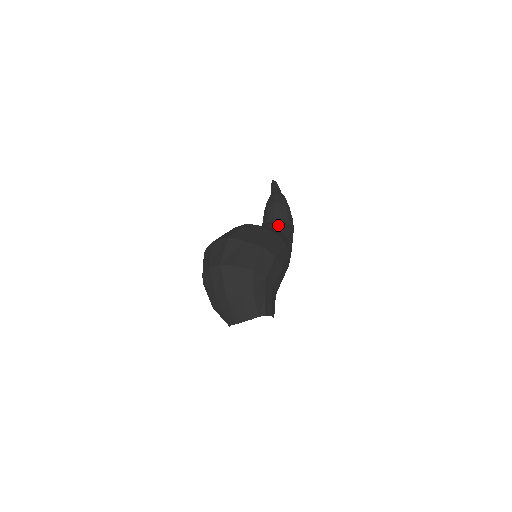
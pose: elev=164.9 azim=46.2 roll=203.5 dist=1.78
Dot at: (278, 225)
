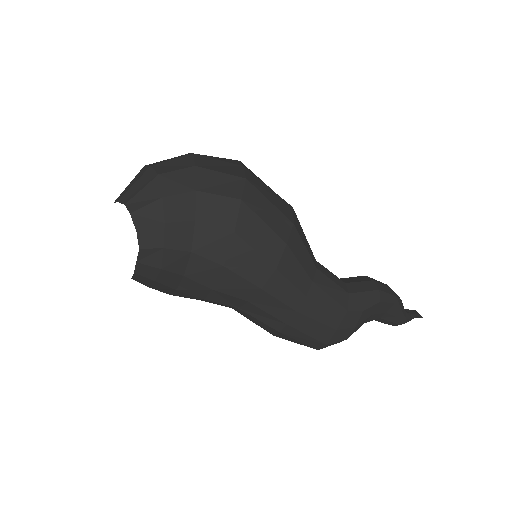
Dot at: occluded
